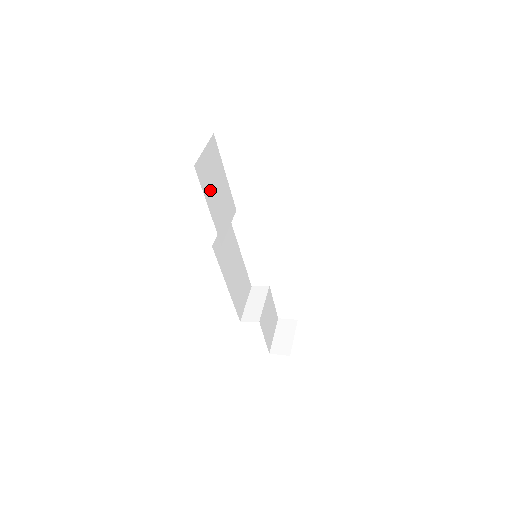
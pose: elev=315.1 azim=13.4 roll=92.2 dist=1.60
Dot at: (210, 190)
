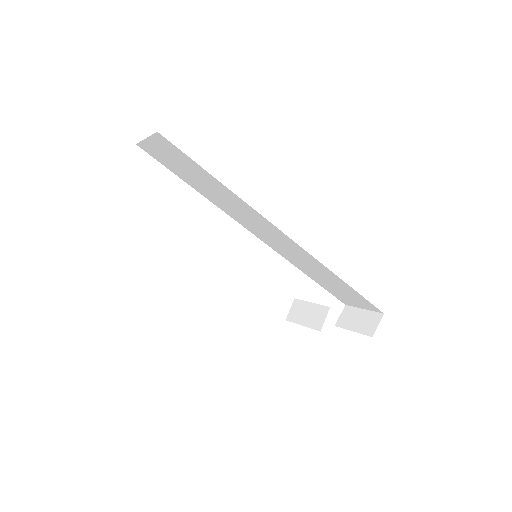
Dot at: occluded
